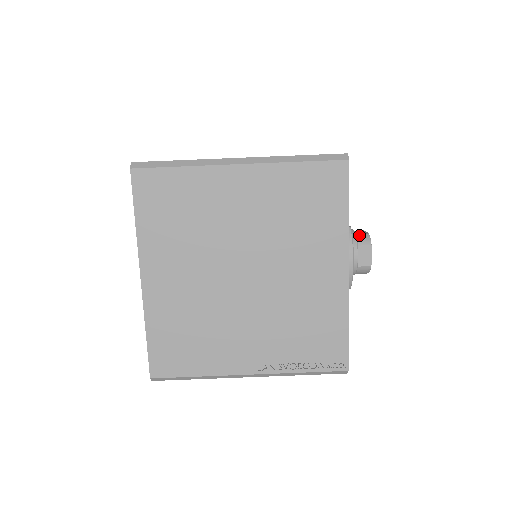
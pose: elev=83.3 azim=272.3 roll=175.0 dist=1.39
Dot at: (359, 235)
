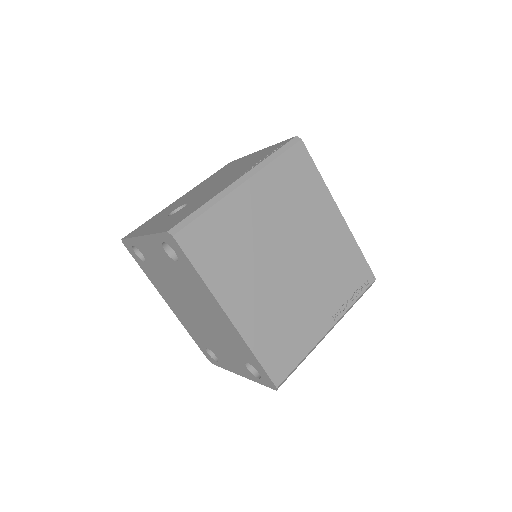
Dot at: occluded
